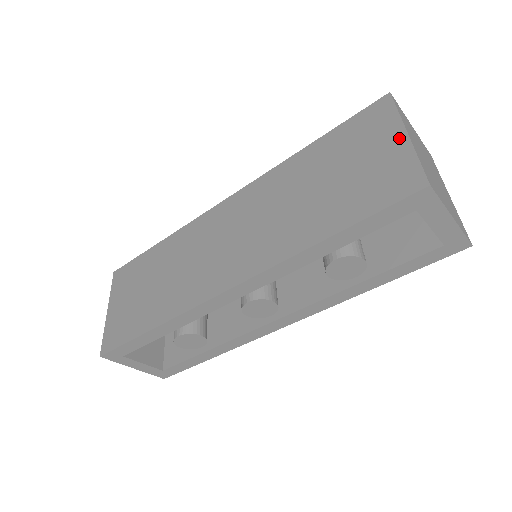
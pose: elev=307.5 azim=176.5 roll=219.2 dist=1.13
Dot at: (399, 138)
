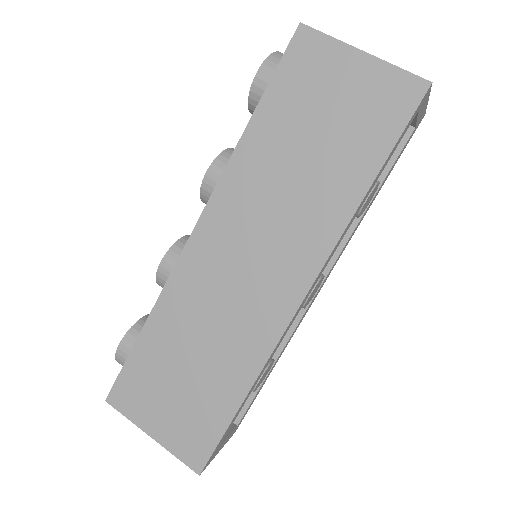
Dot at: (358, 59)
